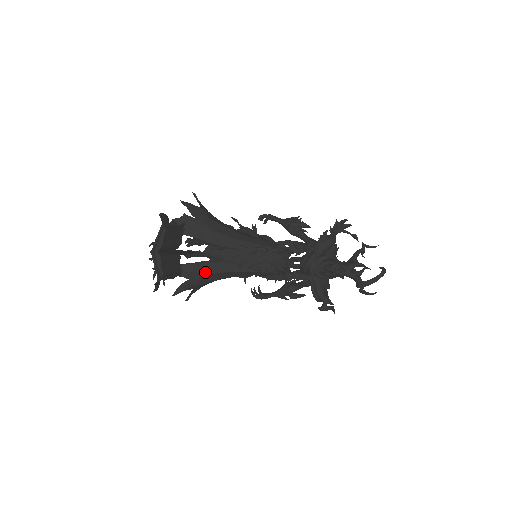
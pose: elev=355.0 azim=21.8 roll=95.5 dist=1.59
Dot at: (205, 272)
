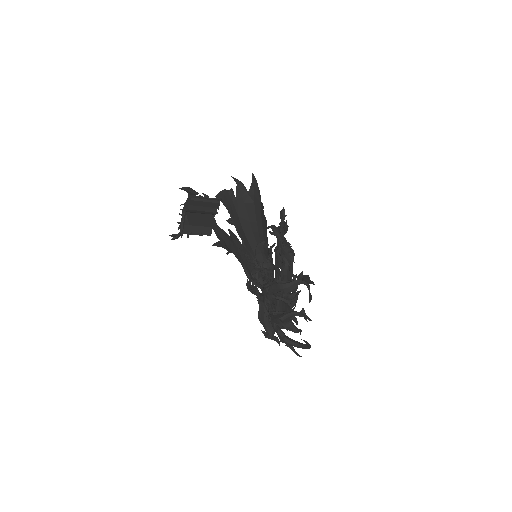
Dot at: (226, 244)
